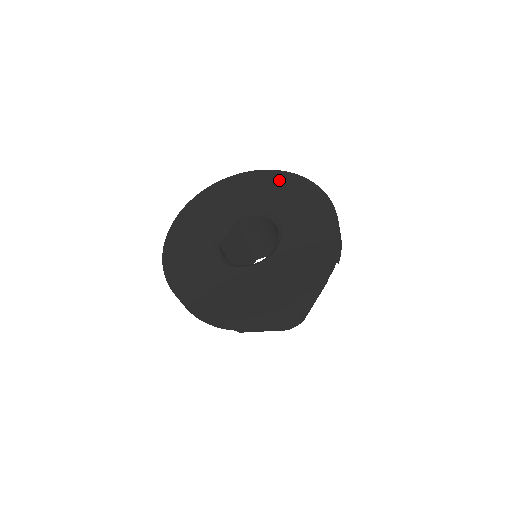
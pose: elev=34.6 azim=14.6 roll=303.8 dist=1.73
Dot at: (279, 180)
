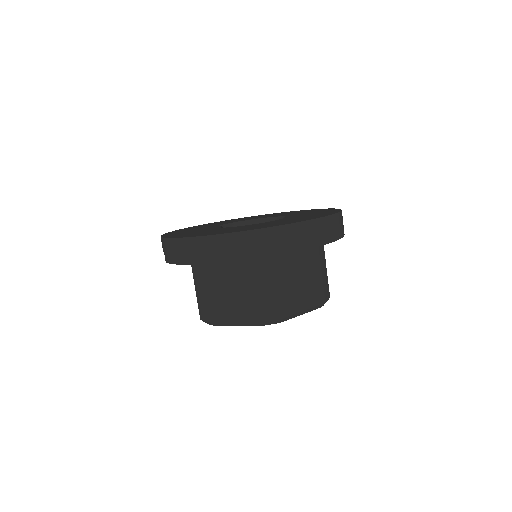
Dot at: (237, 219)
